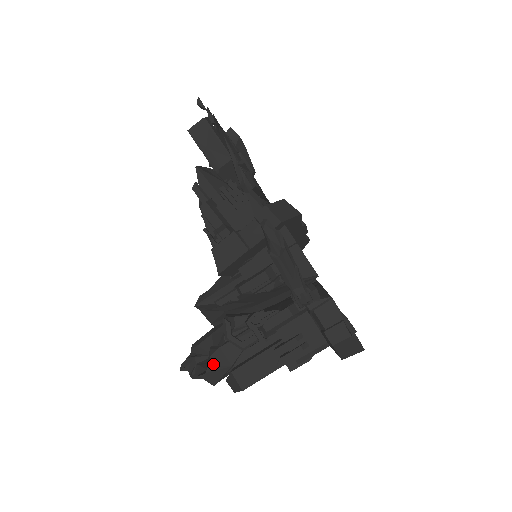
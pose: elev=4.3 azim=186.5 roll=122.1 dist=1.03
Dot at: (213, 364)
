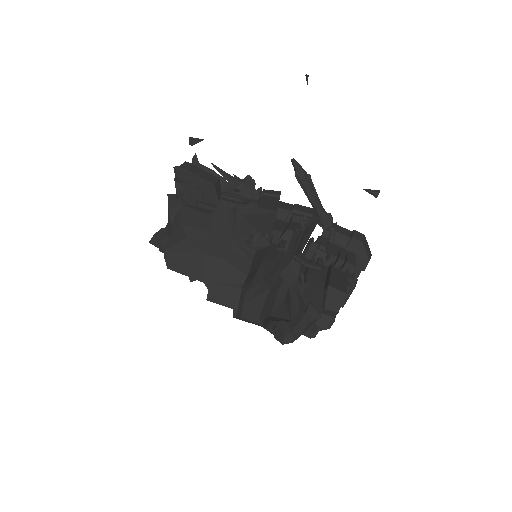
Dot at: (312, 288)
